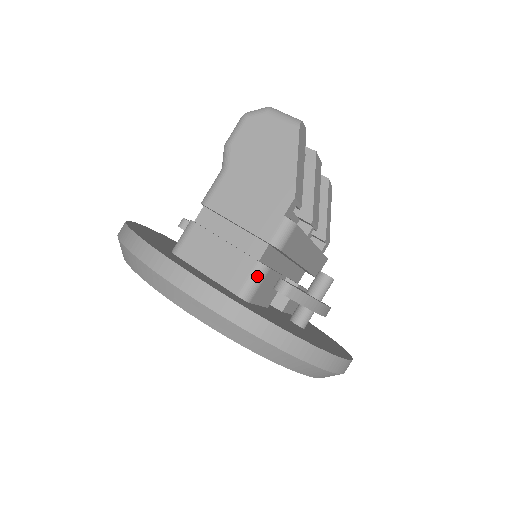
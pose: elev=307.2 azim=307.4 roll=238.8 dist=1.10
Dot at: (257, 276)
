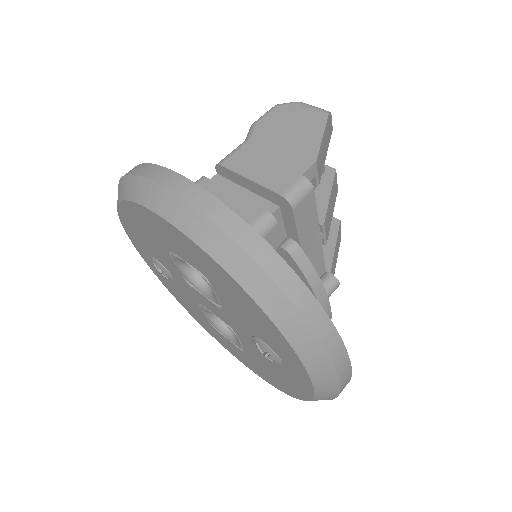
Dot at: (262, 224)
